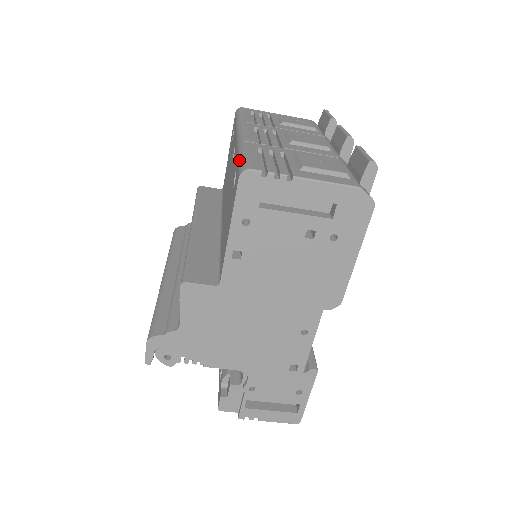
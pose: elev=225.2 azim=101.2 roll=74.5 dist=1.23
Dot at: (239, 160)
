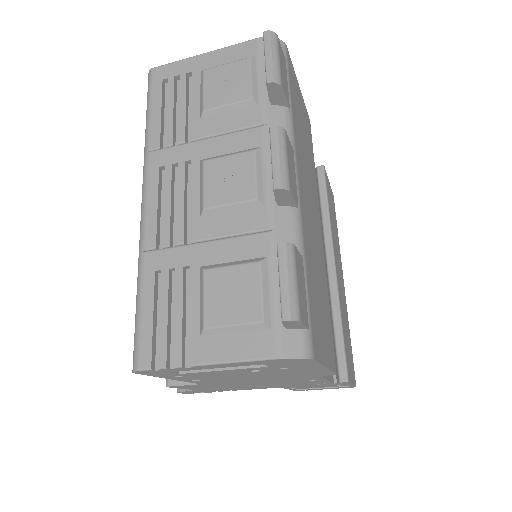
Dot at: (135, 318)
